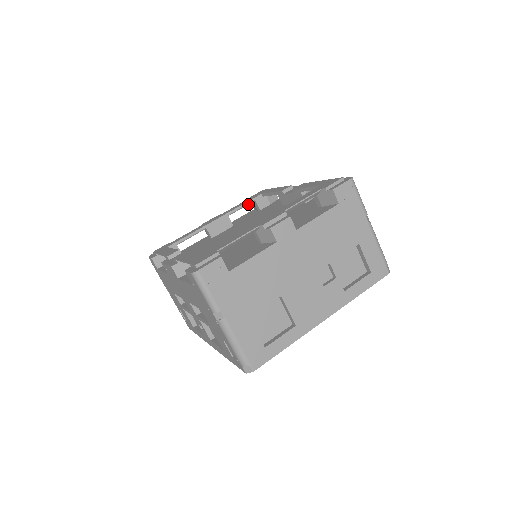
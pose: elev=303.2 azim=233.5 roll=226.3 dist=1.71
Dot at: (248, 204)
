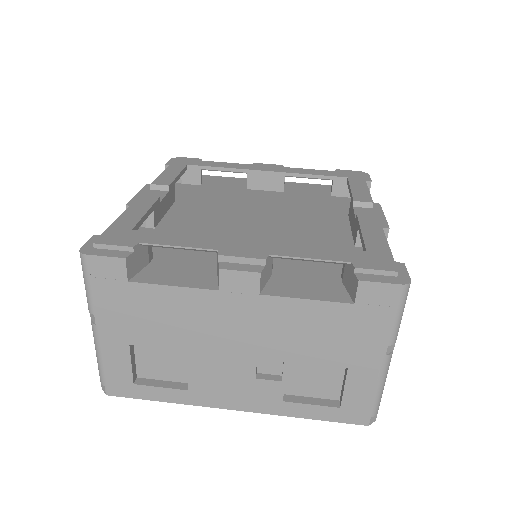
Dot at: (321, 178)
